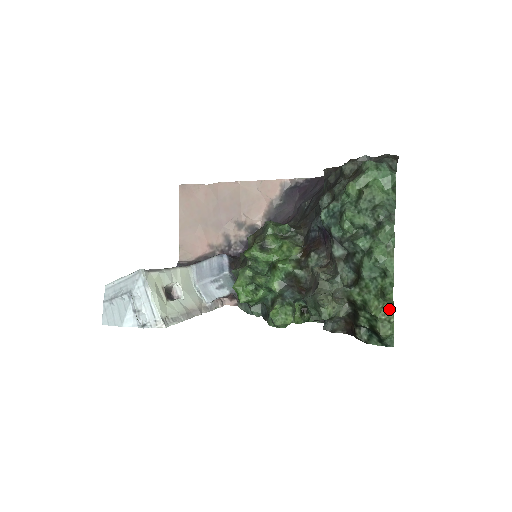
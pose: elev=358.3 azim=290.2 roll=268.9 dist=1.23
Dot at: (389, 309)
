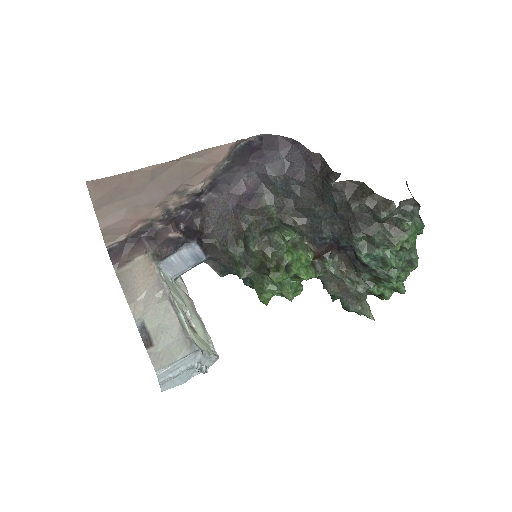
Dot at: occluded
